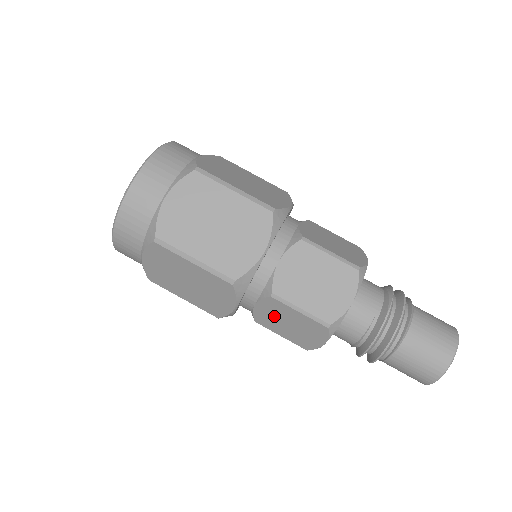
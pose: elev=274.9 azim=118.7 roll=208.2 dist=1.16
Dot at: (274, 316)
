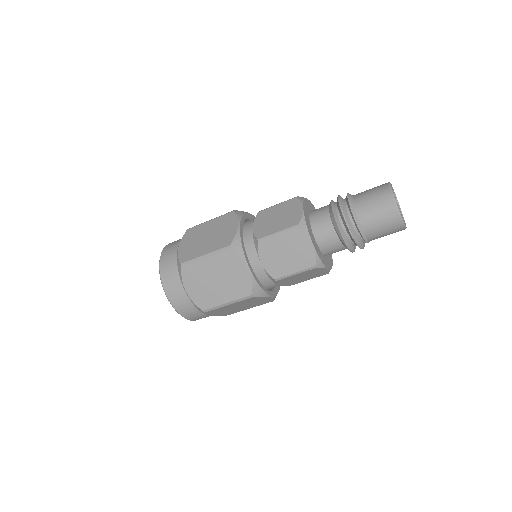
Dot at: occluded
